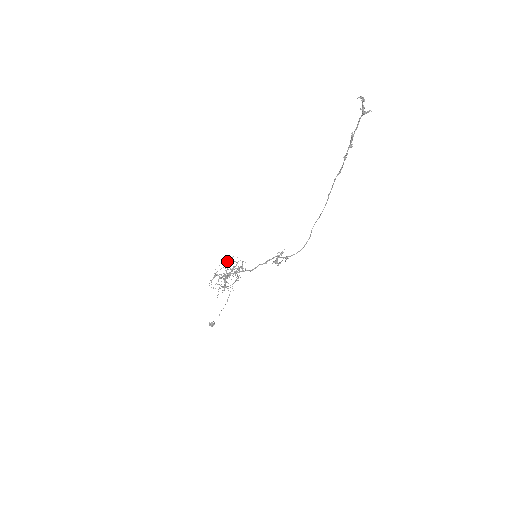
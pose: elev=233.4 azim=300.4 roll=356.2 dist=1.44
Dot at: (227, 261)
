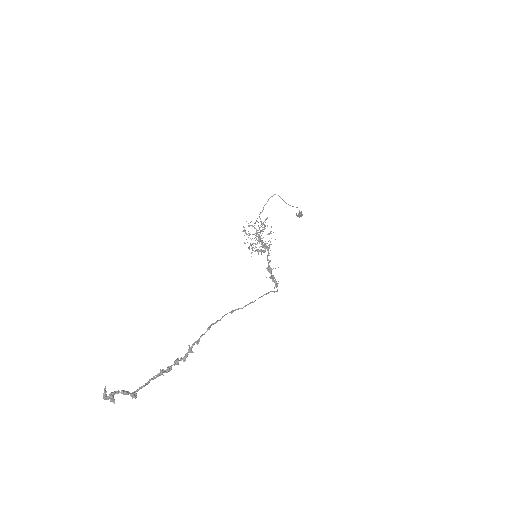
Dot at: occluded
